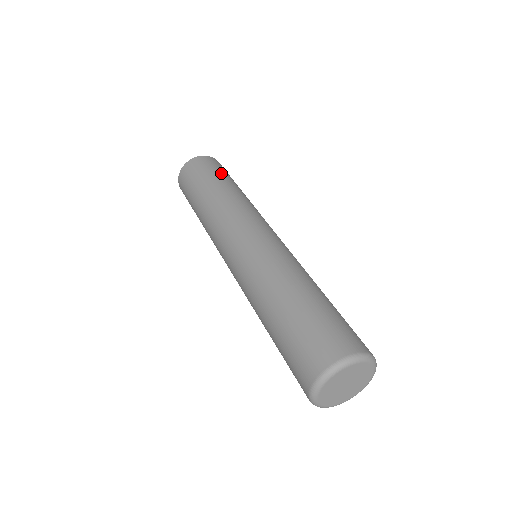
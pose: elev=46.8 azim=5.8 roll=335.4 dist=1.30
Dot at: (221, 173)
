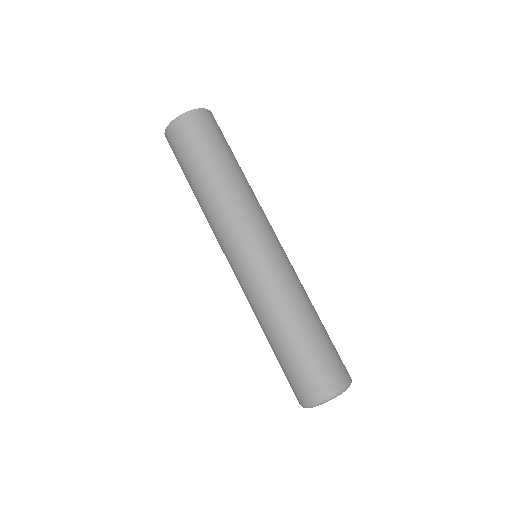
Dot at: (203, 150)
